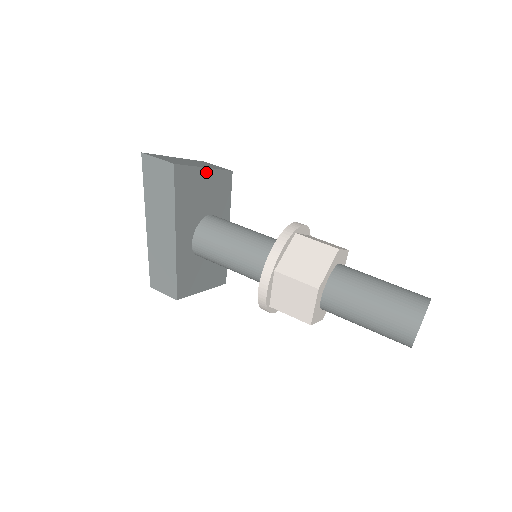
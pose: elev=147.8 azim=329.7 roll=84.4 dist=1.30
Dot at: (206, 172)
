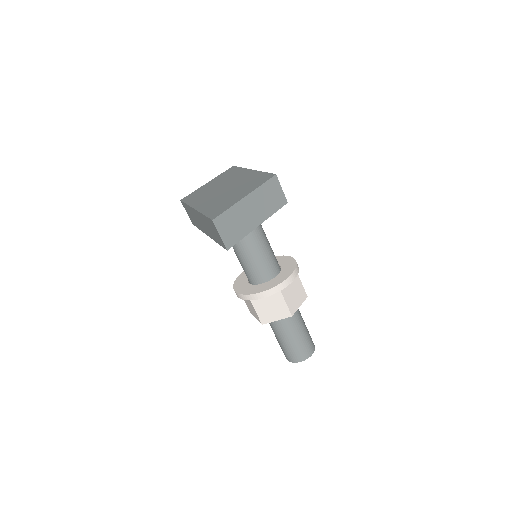
Dot at: (258, 224)
